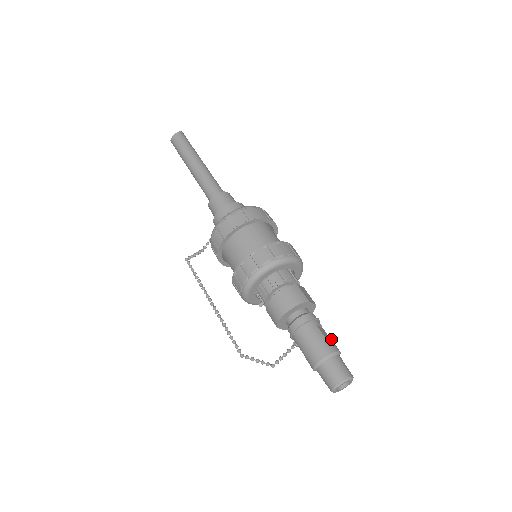
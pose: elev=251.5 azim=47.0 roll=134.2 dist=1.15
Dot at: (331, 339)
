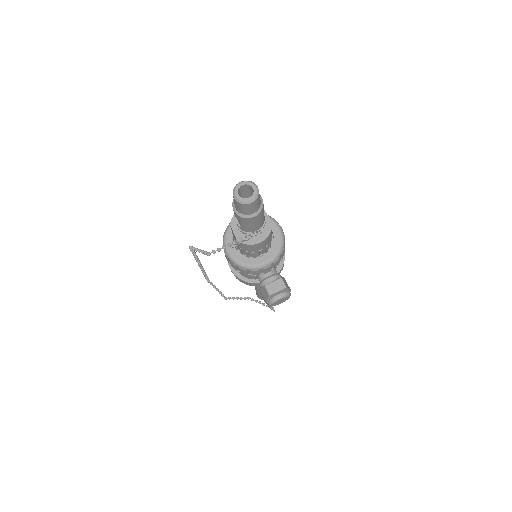
Dot at: occluded
